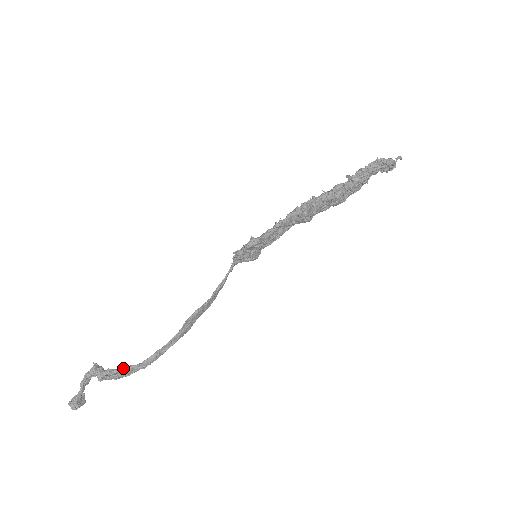
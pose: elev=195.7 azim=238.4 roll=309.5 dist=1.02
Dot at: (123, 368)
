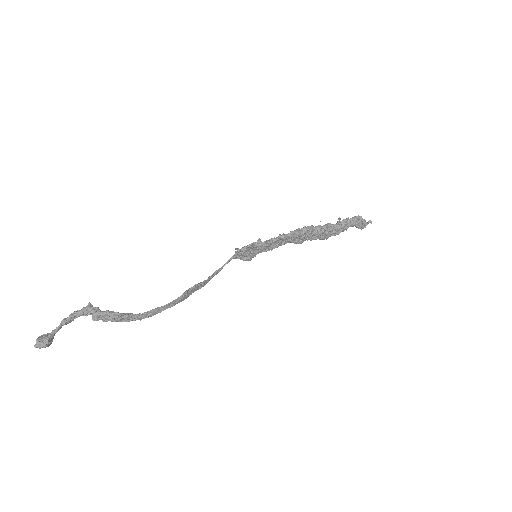
Dot at: (124, 313)
